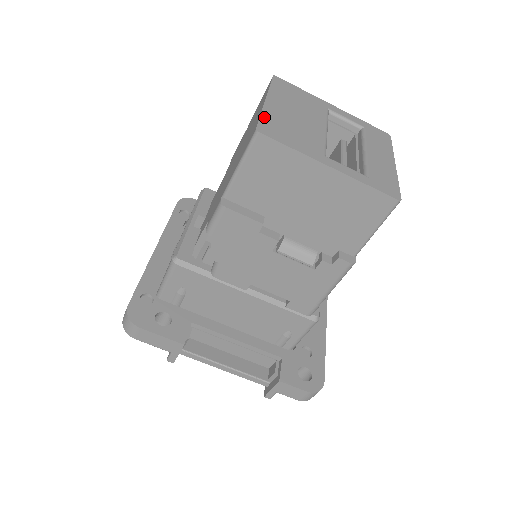
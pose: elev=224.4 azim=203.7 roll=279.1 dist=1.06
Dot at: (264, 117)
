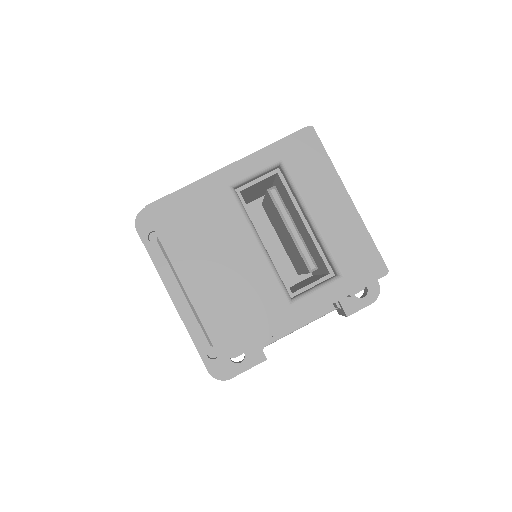
Dot at: (208, 324)
